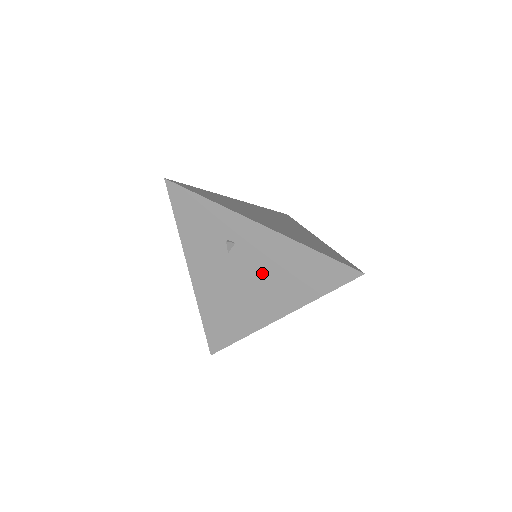
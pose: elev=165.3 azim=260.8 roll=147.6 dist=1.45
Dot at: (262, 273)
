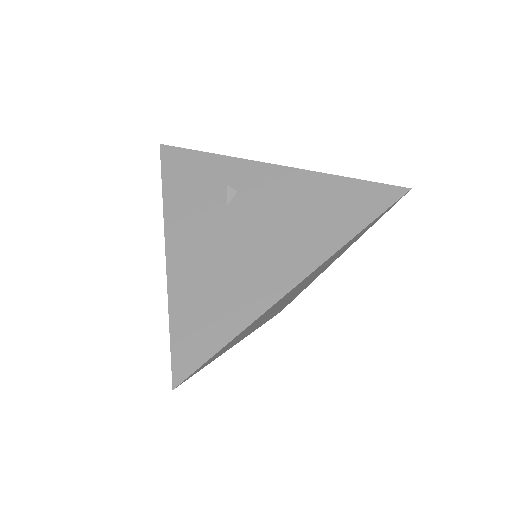
Dot at: (273, 220)
